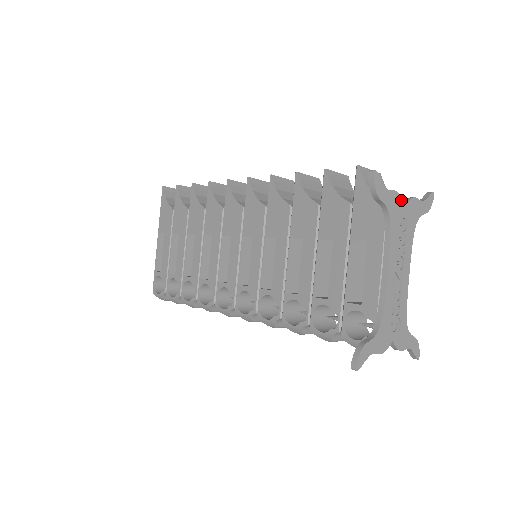
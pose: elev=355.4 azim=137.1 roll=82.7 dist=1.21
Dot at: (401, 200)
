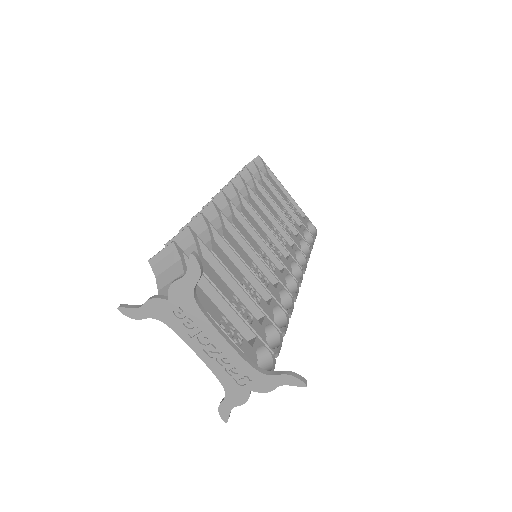
Dot at: (160, 300)
